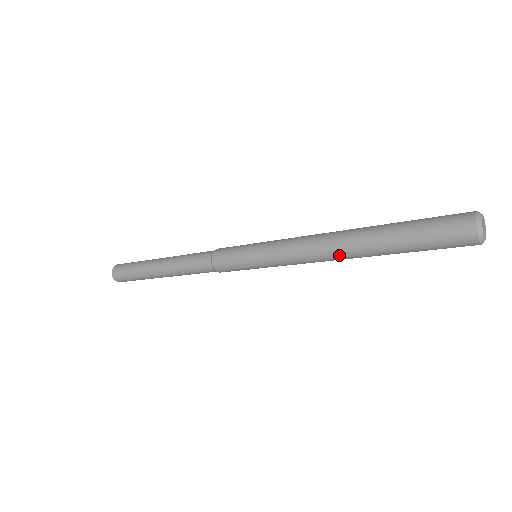
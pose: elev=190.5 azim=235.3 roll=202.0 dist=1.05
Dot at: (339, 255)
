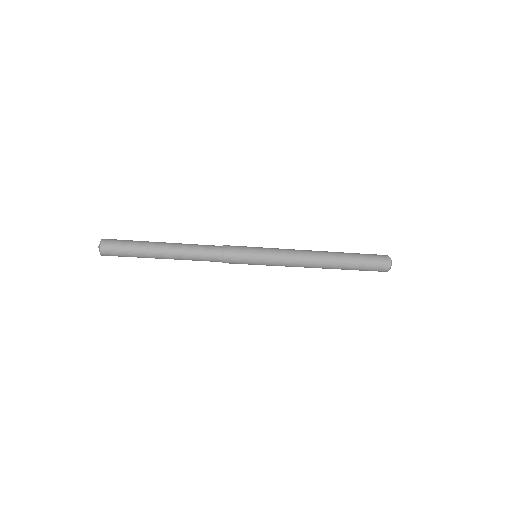
Dot at: (321, 259)
